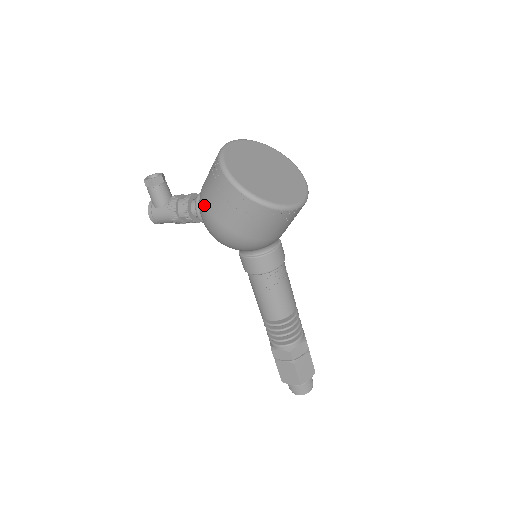
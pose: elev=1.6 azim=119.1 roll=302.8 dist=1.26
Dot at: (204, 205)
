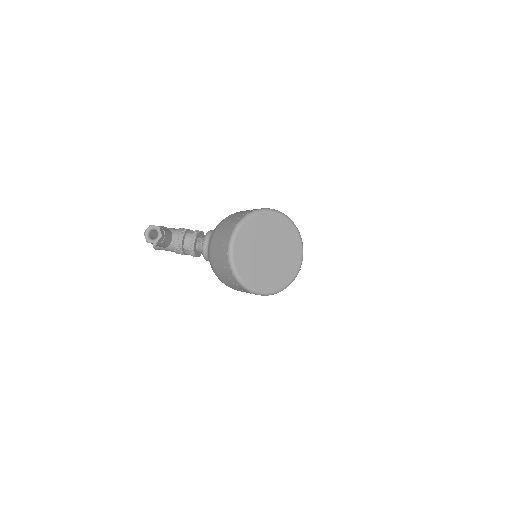
Dot at: (220, 279)
